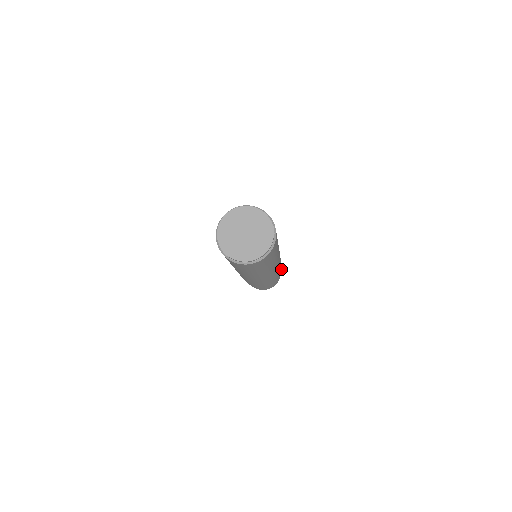
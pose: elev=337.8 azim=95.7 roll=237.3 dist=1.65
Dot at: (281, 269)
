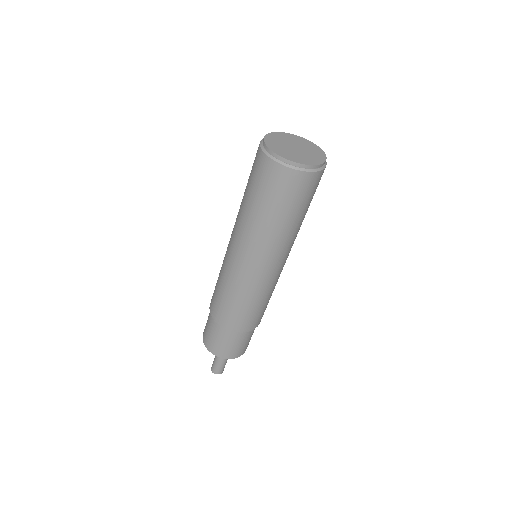
Dot at: occluded
